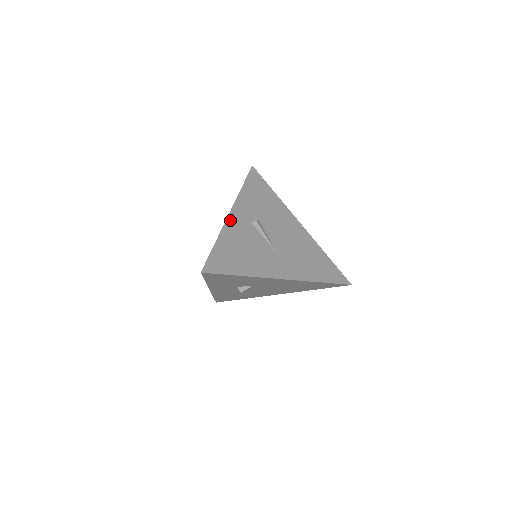
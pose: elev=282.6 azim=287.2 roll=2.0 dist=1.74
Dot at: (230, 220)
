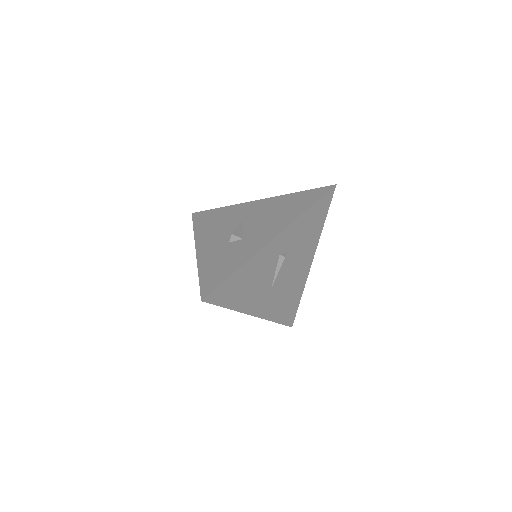
Dot at: (267, 248)
